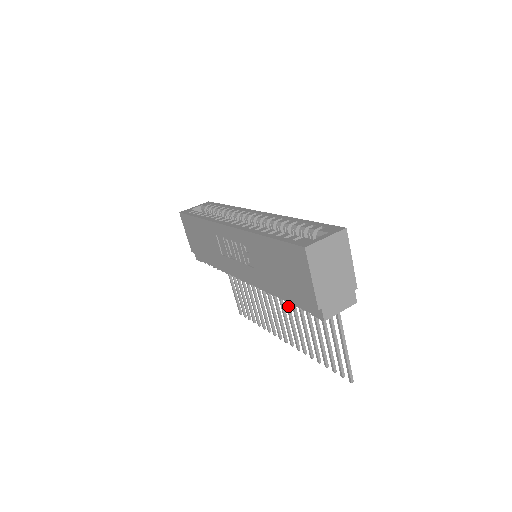
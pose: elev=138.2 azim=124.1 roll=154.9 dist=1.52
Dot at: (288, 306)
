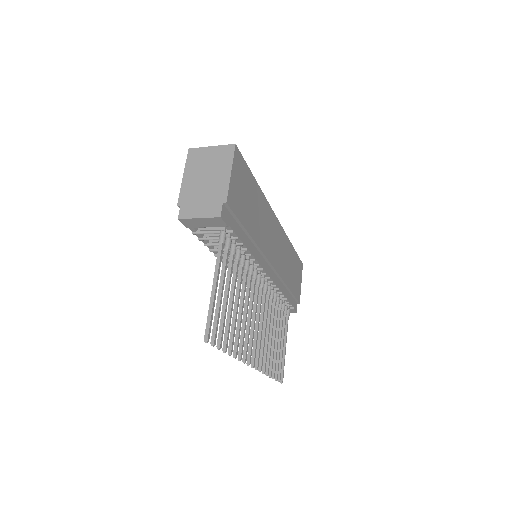
Dot at: (250, 301)
